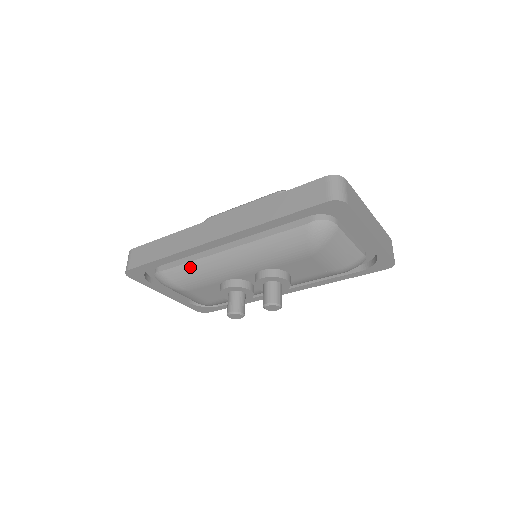
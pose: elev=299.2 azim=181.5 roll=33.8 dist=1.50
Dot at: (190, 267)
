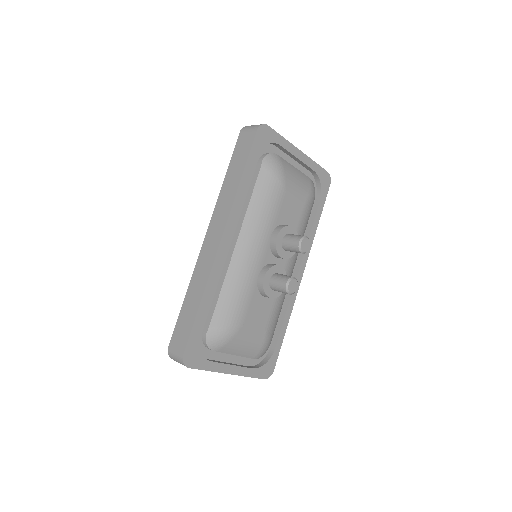
Dot at: (225, 294)
